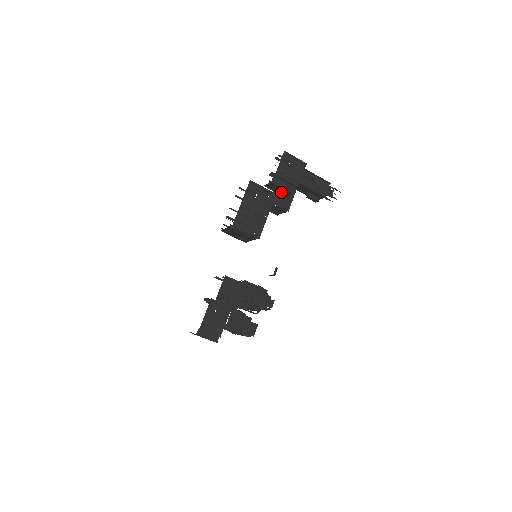
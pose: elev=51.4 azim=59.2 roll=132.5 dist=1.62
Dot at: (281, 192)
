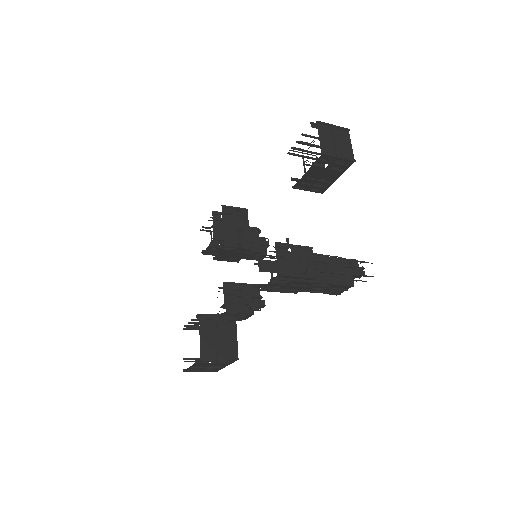
Dot at: occluded
